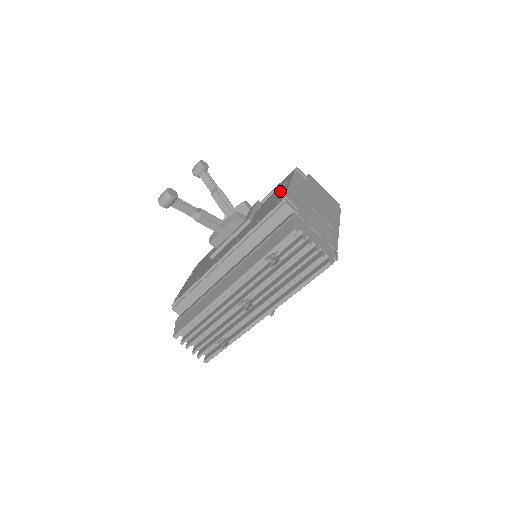
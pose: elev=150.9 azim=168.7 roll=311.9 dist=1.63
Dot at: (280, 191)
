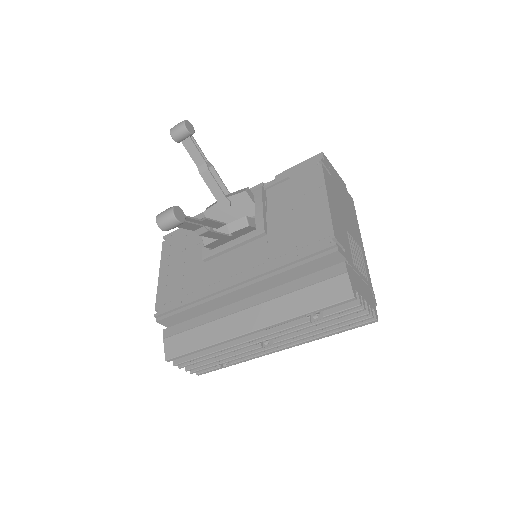
Dot at: (311, 206)
